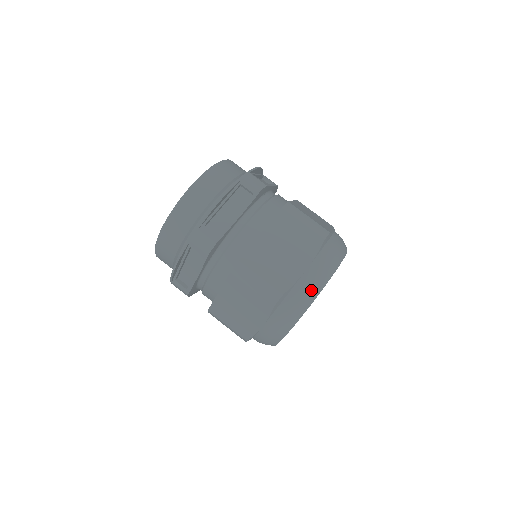
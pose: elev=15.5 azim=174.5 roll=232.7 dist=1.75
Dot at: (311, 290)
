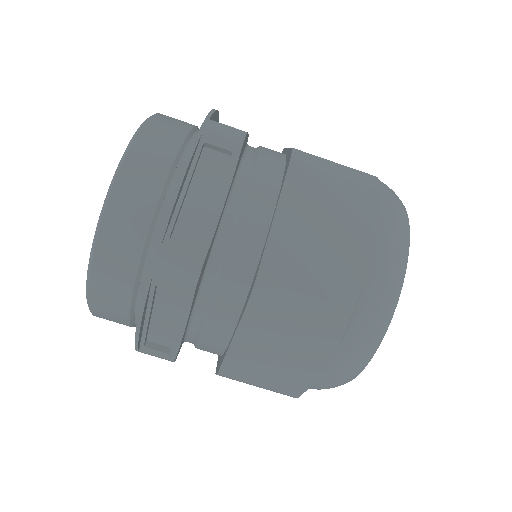
Dot at: (340, 383)
